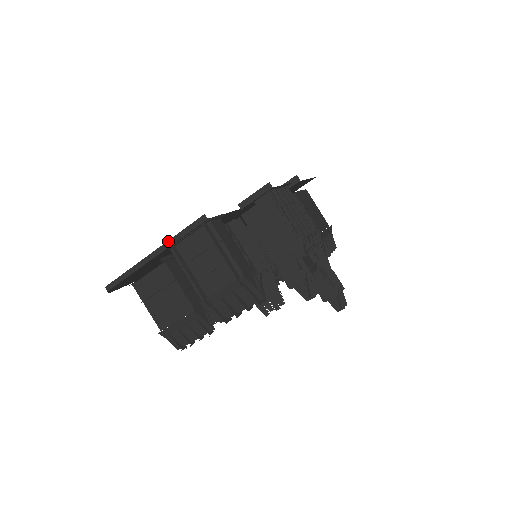
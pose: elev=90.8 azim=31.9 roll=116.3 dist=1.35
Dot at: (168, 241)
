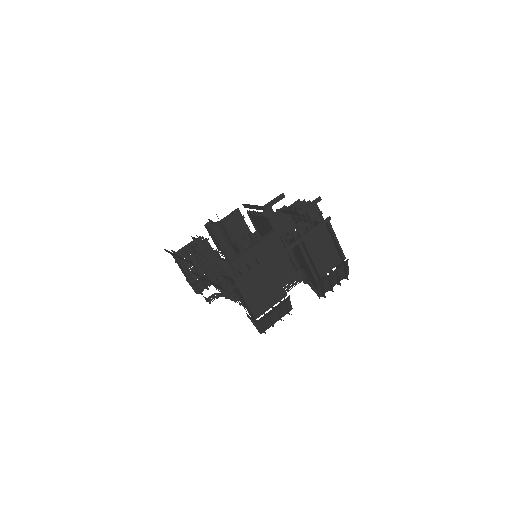
Dot at: (301, 237)
